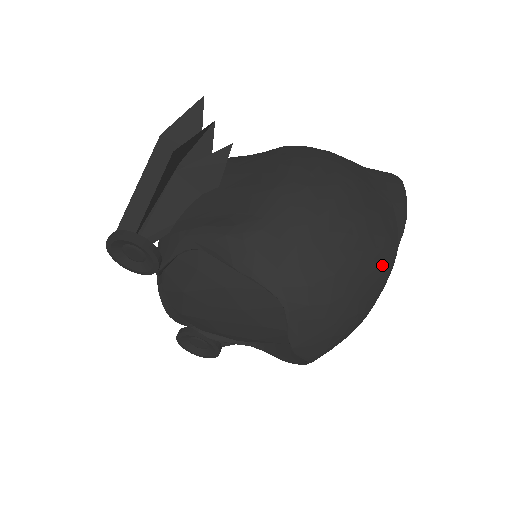
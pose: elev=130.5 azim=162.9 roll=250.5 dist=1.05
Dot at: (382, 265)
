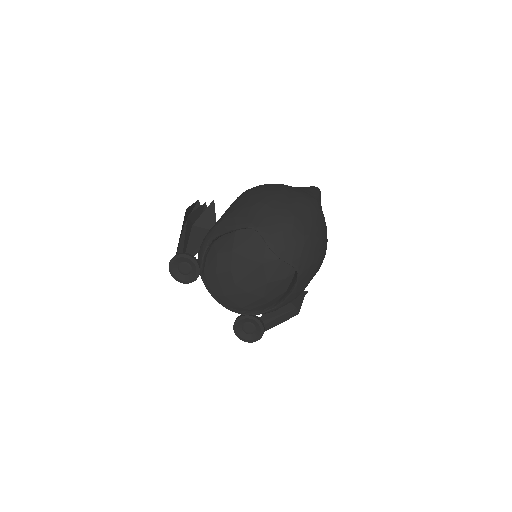
Dot at: (306, 204)
